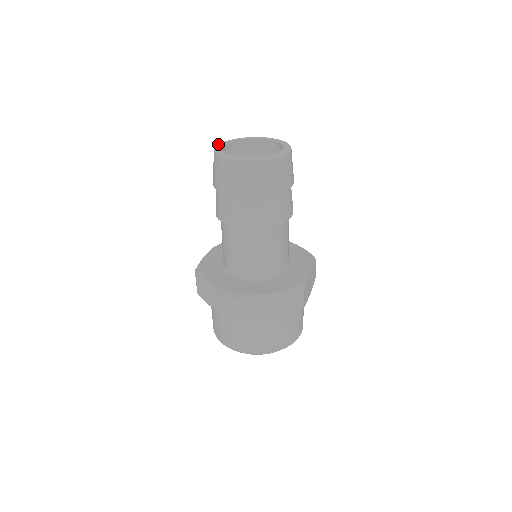
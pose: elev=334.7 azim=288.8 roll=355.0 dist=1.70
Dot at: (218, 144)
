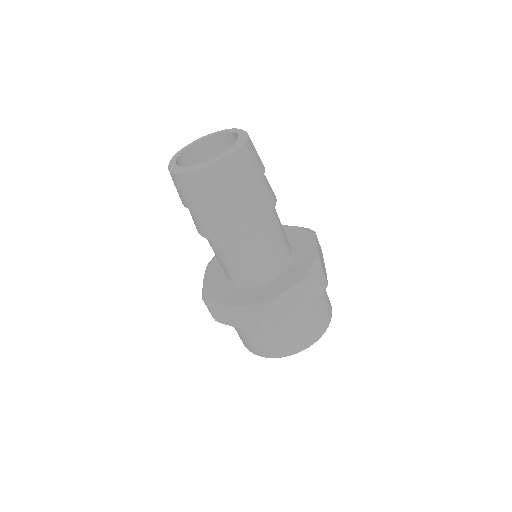
Dot at: (193, 141)
